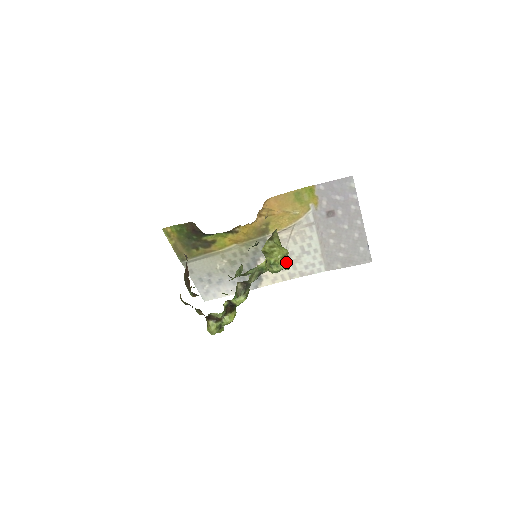
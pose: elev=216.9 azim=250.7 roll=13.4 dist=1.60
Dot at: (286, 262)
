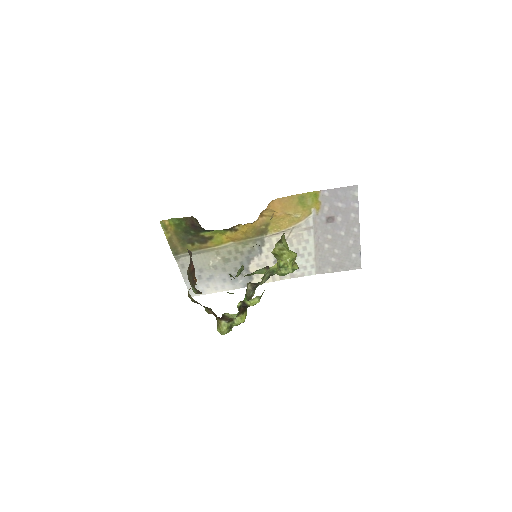
Dot at: (293, 265)
